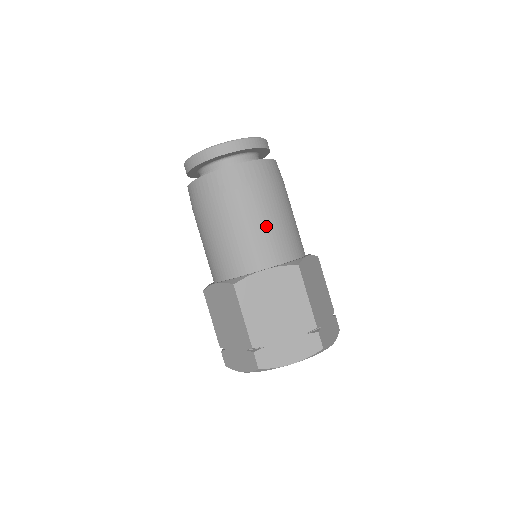
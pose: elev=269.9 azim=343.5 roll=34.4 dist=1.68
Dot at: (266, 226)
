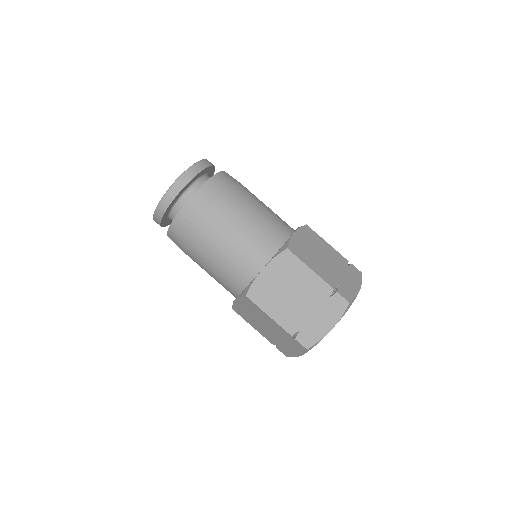
Dot at: (243, 233)
